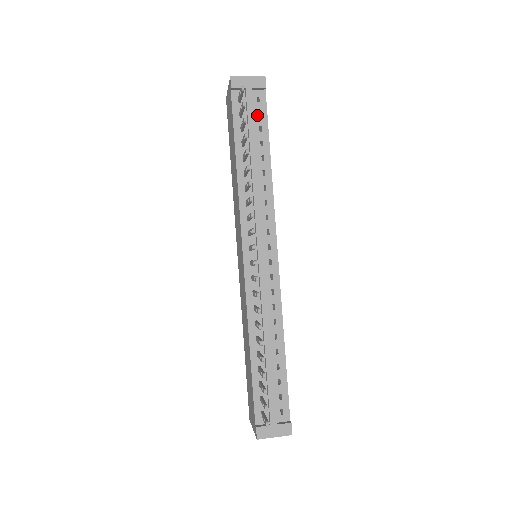
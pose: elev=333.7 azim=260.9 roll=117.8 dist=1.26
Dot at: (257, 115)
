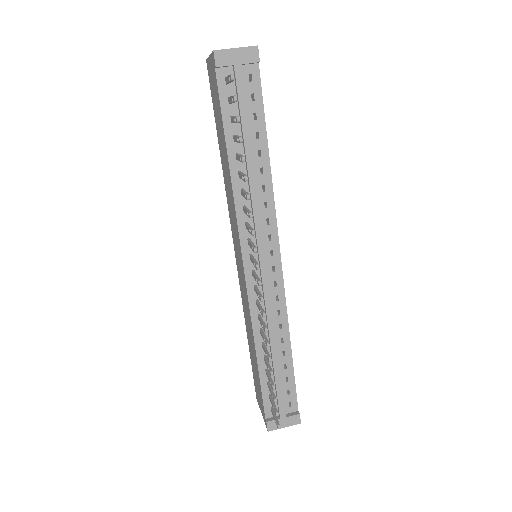
Dot at: (250, 99)
